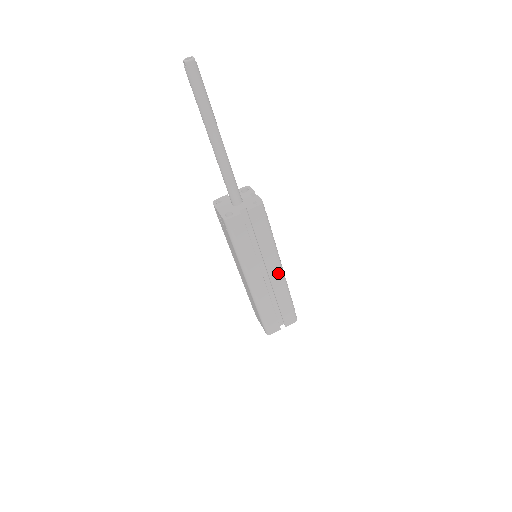
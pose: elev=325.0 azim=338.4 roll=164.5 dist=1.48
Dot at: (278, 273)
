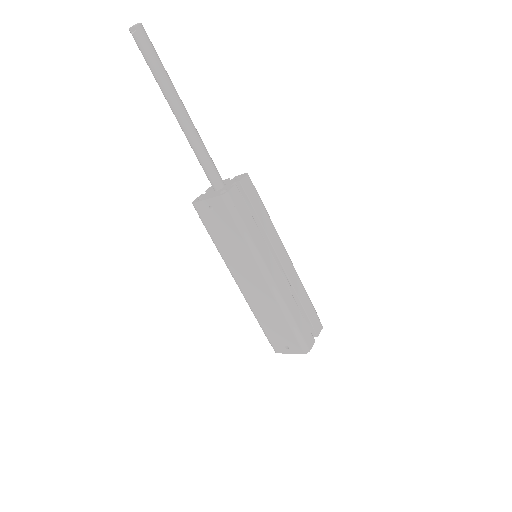
Dot at: (288, 261)
